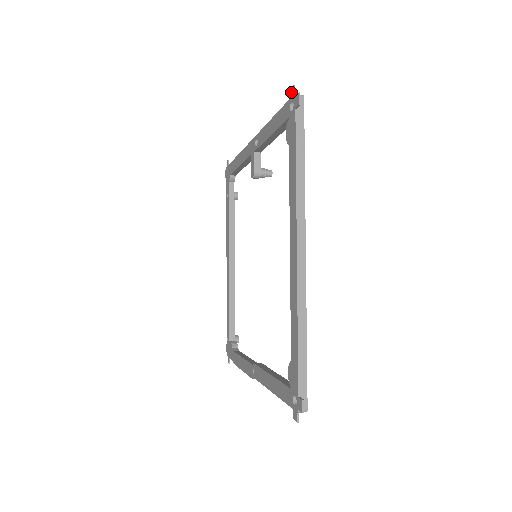
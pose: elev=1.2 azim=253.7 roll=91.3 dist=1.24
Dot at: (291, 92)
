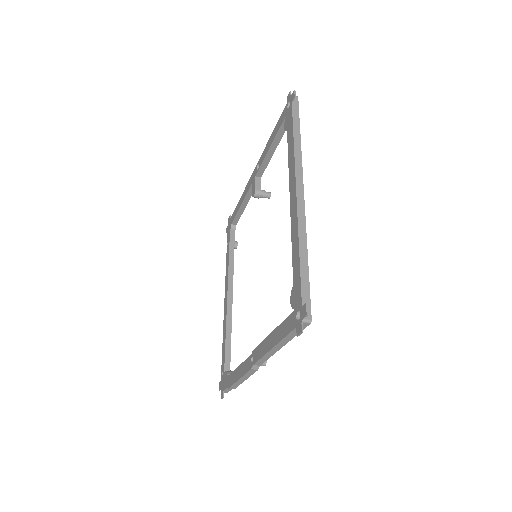
Dot at: (288, 97)
